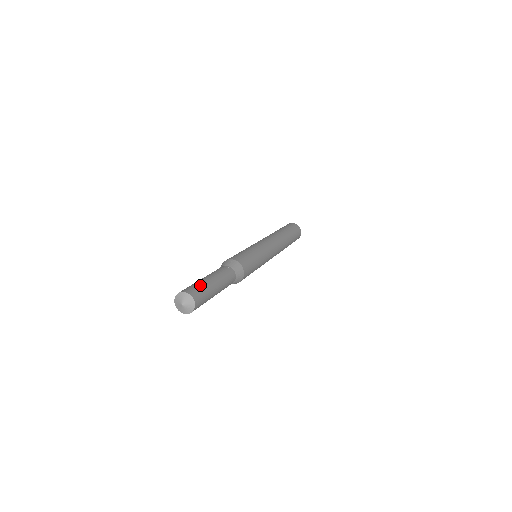
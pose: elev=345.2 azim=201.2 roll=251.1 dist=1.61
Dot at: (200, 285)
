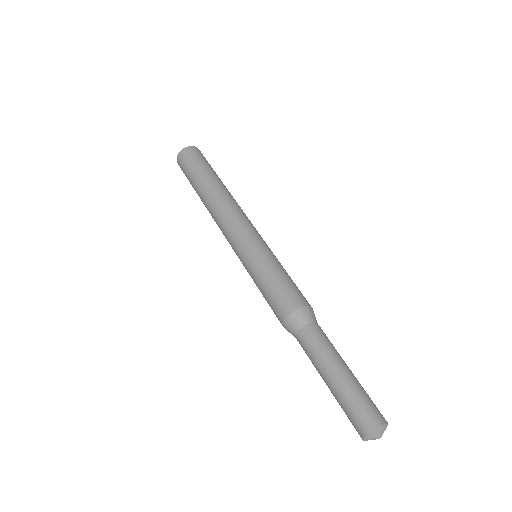
Dot at: (355, 400)
